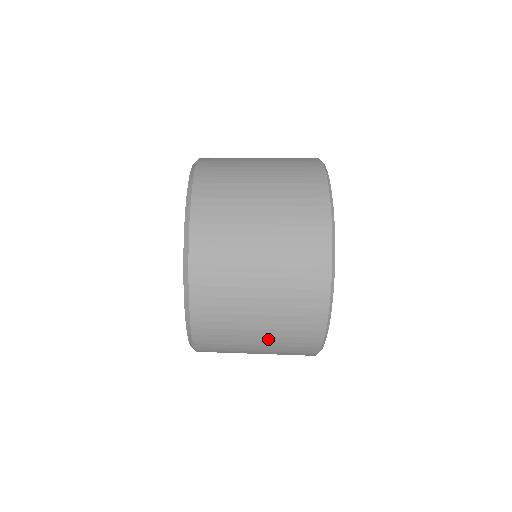
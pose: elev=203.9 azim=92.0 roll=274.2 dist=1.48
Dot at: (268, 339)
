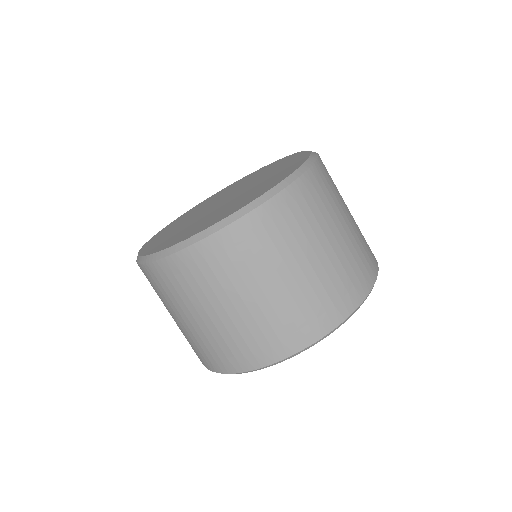
Dot at: (210, 326)
